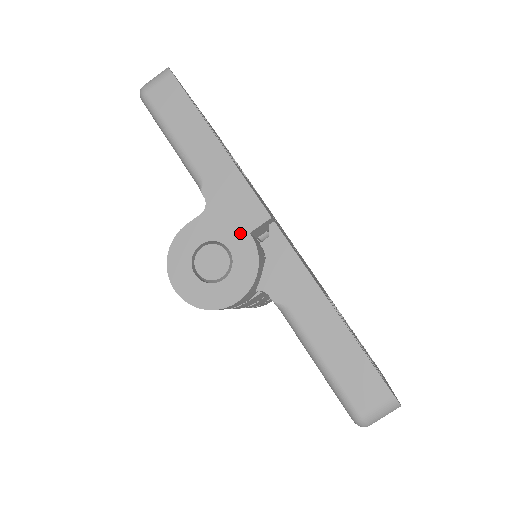
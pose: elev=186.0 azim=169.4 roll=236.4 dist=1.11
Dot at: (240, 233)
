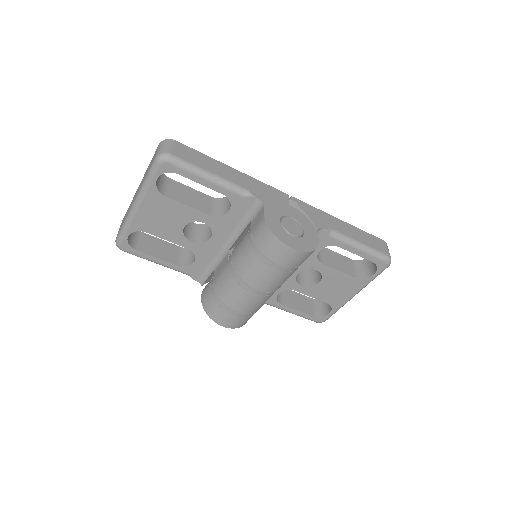
Dot at: (287, 207)
